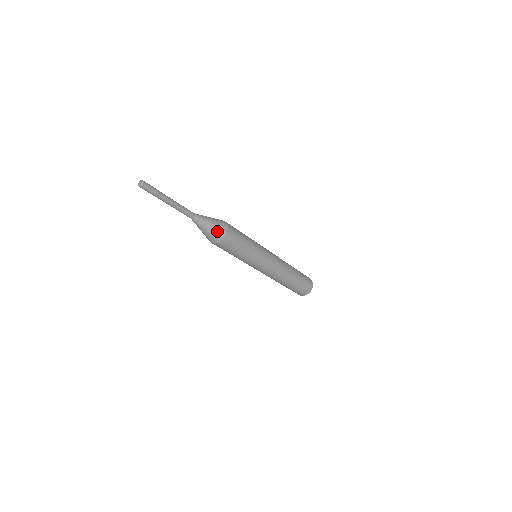
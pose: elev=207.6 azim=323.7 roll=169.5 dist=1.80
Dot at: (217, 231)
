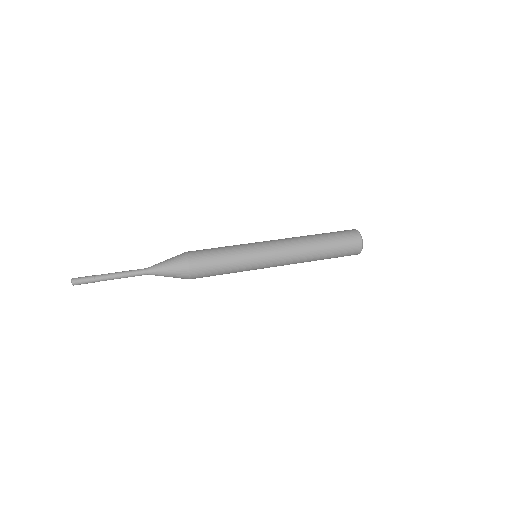
Dot at: (179, 274)
